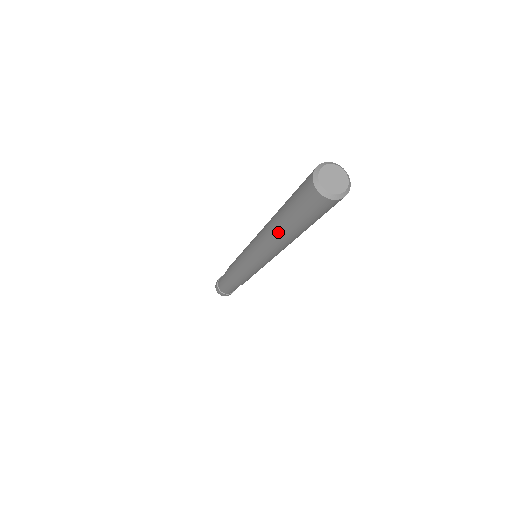
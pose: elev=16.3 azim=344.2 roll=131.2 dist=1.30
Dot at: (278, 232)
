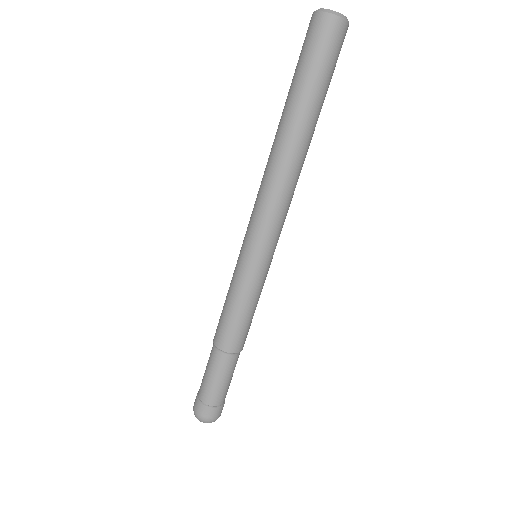
Dot at: (278, 128)
